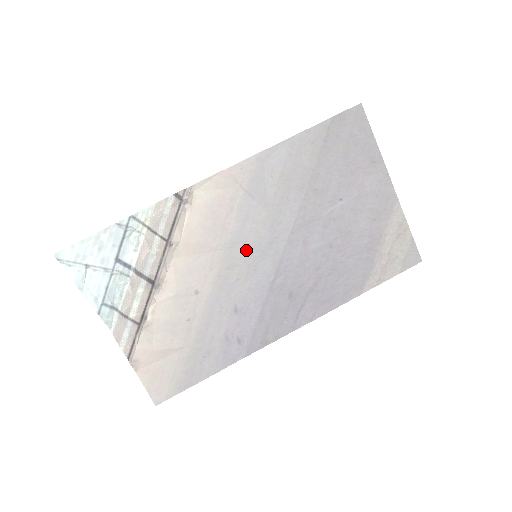
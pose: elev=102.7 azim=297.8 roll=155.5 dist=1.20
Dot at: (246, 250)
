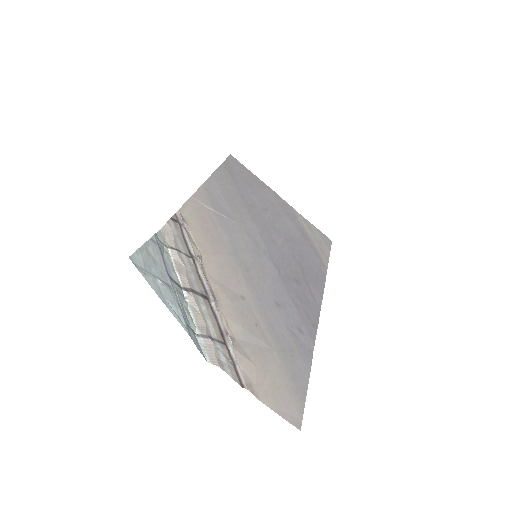
Dot at: (246, 254)
